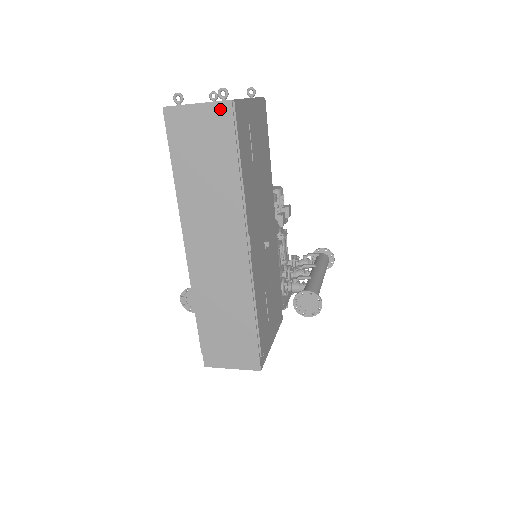
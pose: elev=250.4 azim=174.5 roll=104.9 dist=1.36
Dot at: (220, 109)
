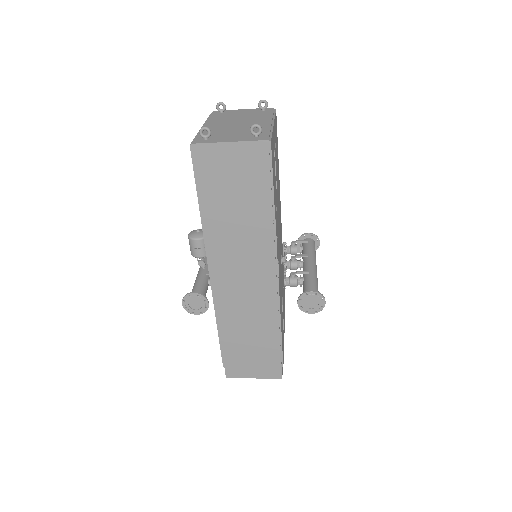
Dot at: (255, 149)
